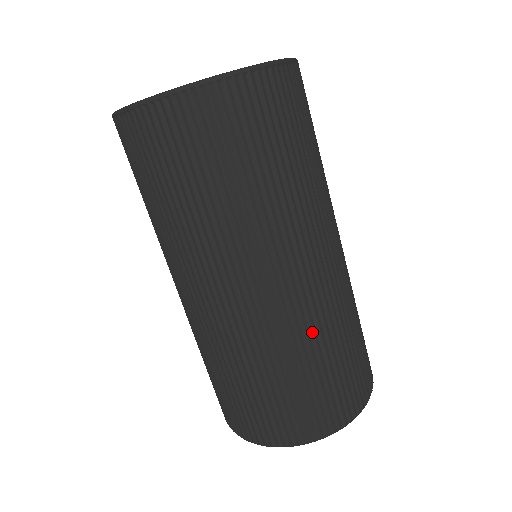
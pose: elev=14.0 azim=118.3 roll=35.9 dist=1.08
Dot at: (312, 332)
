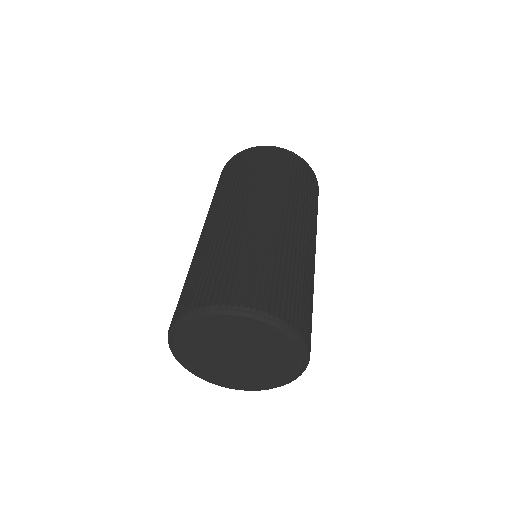
Dot at: (271, 242)
